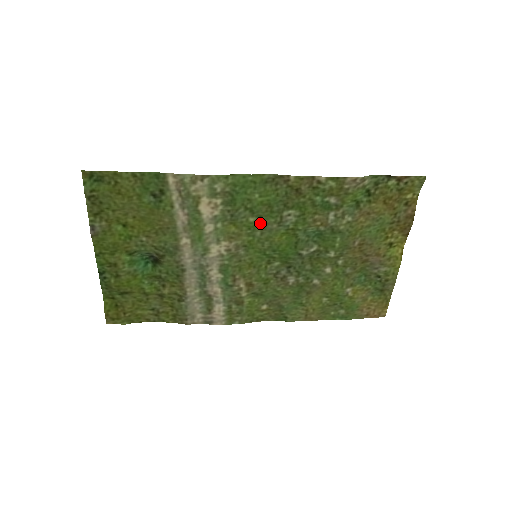
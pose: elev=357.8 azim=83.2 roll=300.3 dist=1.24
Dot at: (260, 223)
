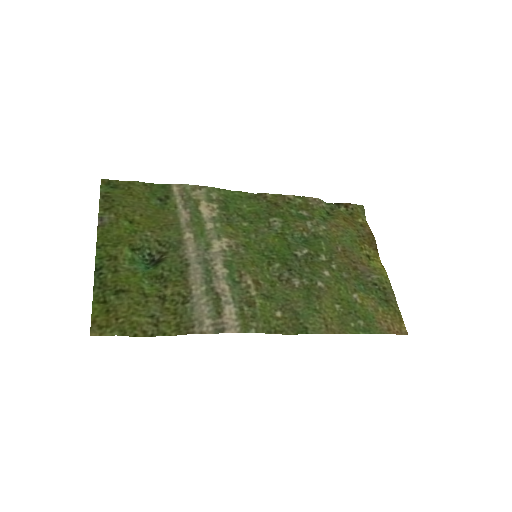
Dot at: (252, 227)
